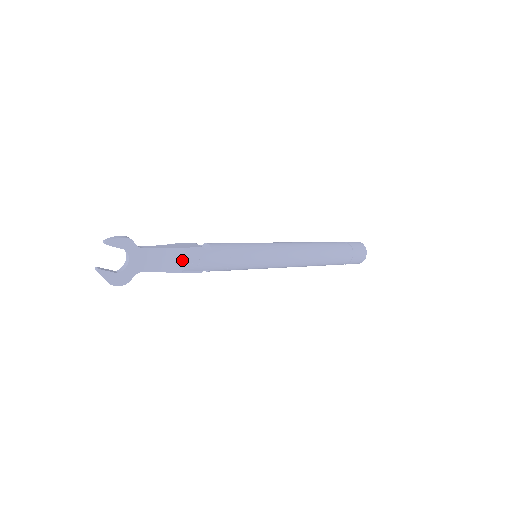
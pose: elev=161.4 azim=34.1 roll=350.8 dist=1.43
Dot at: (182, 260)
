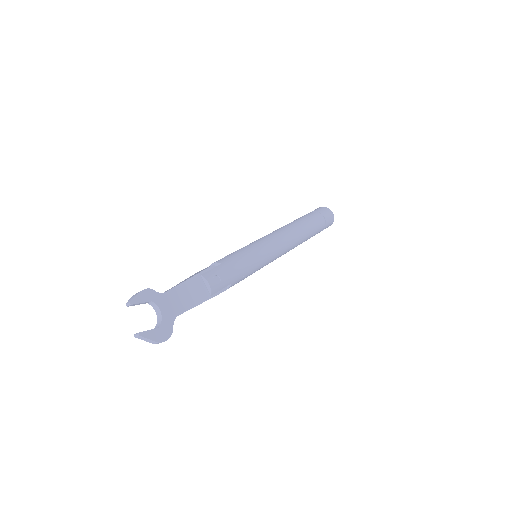
Dot at: (204, 286)
